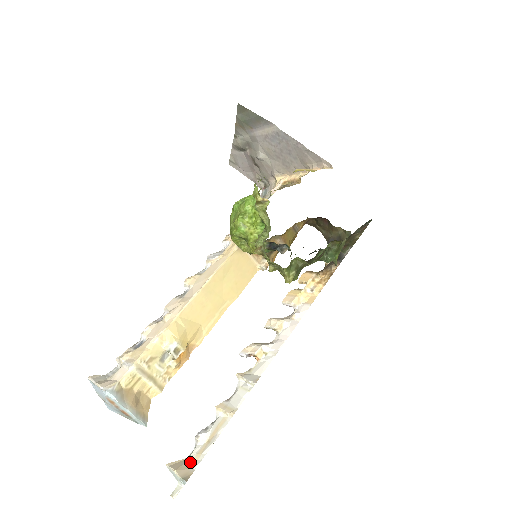
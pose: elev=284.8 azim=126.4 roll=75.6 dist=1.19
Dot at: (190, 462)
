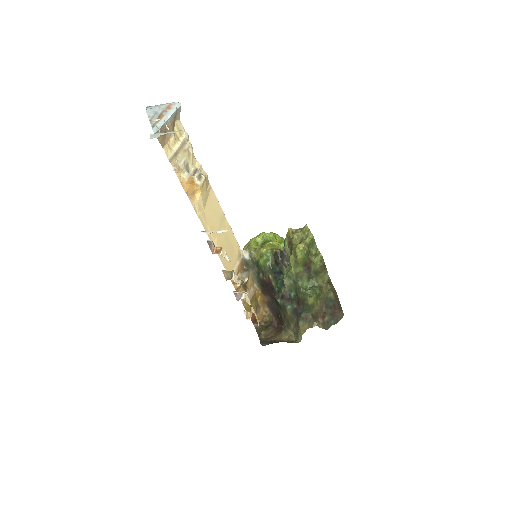
Dot at: occluded
